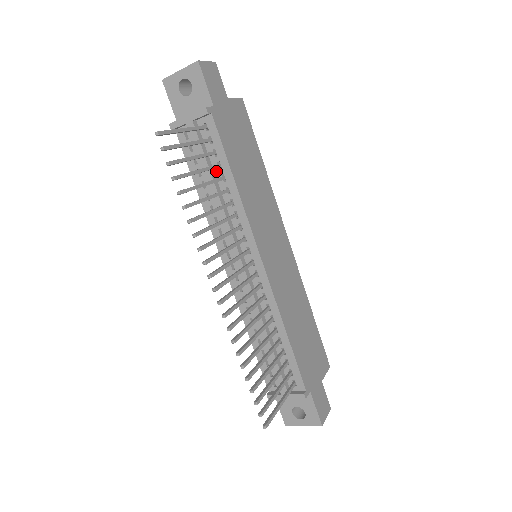
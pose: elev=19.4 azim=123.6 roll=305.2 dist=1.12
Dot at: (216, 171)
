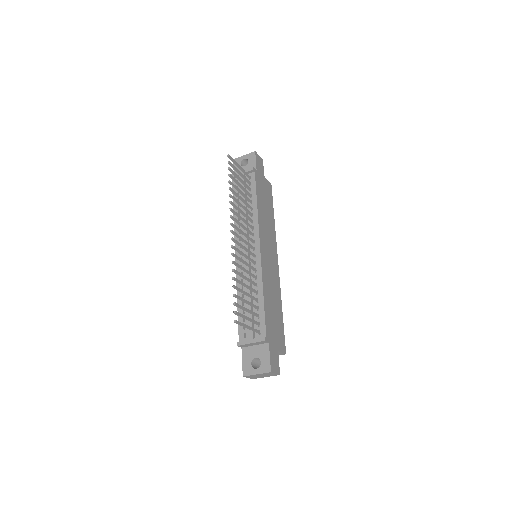
Dot at: occluded
